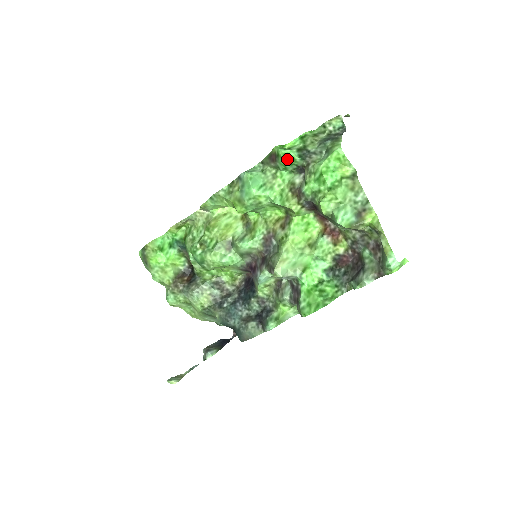
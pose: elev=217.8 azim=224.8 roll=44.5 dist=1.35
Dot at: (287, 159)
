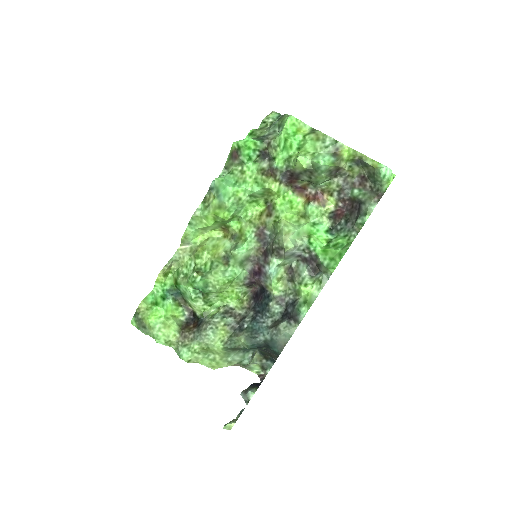
Dot at: (249, 145)
